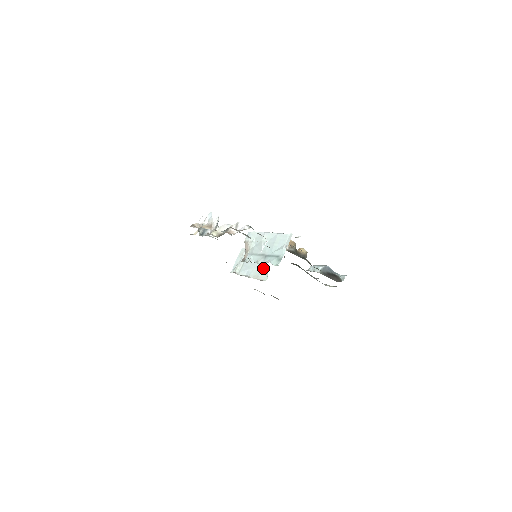
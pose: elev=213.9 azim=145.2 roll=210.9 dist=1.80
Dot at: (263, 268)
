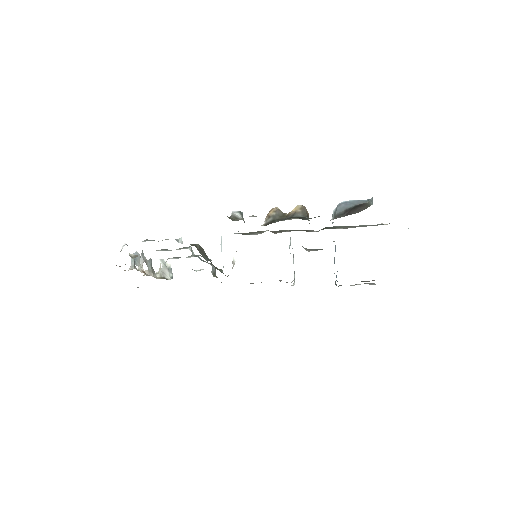
Dot at: occluded
